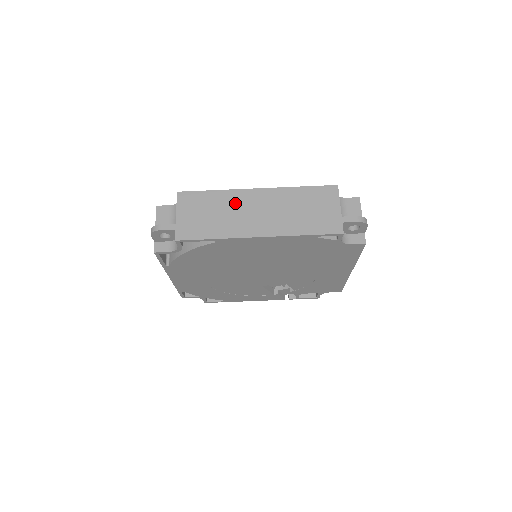
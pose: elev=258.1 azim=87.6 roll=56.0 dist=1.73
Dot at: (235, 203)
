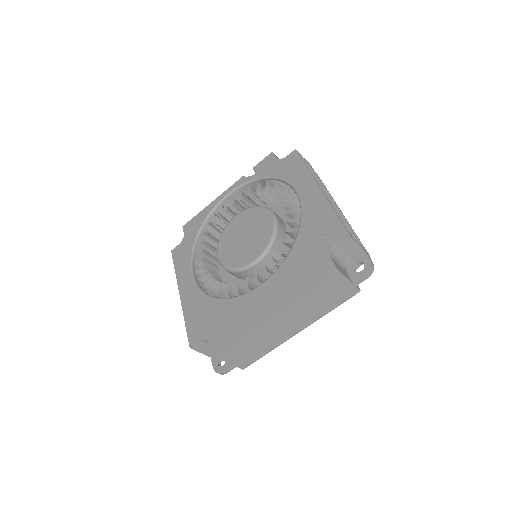
Dot at: (263, 332)
